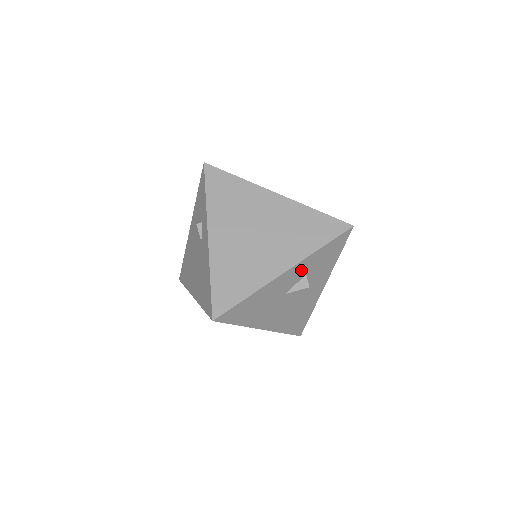
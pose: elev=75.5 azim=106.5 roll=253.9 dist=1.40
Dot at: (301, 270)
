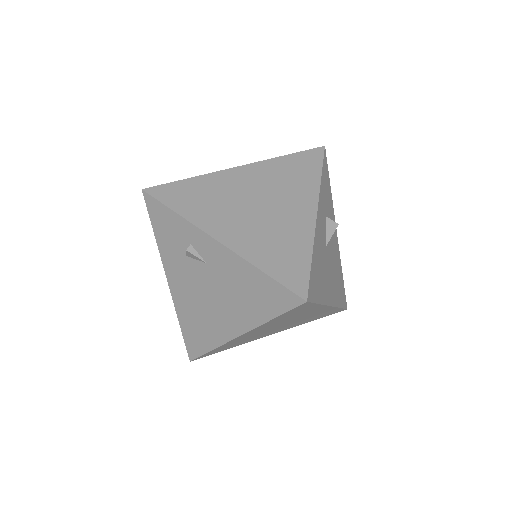
Dot at: (322, 210)
